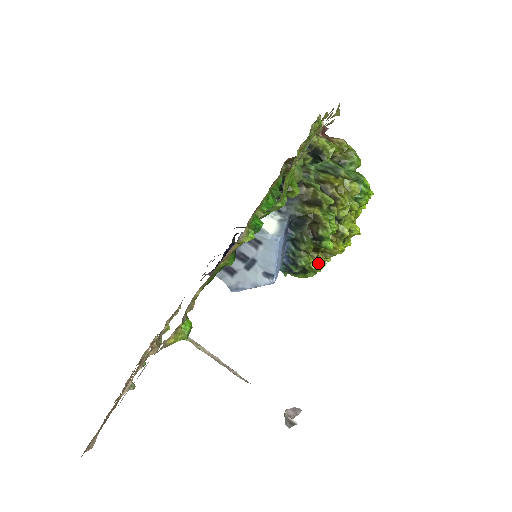
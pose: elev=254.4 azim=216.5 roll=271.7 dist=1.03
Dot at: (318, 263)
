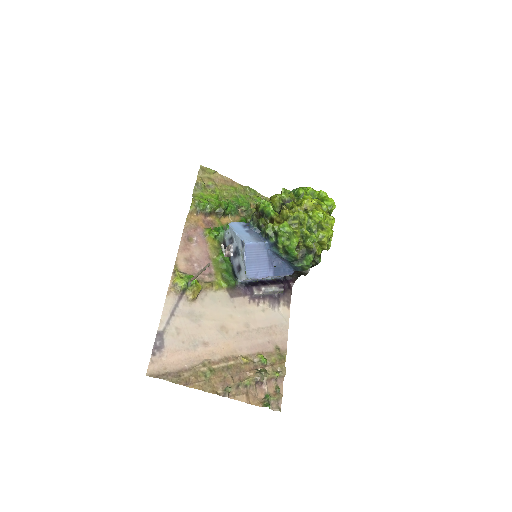
Dot at: (282, 225)
